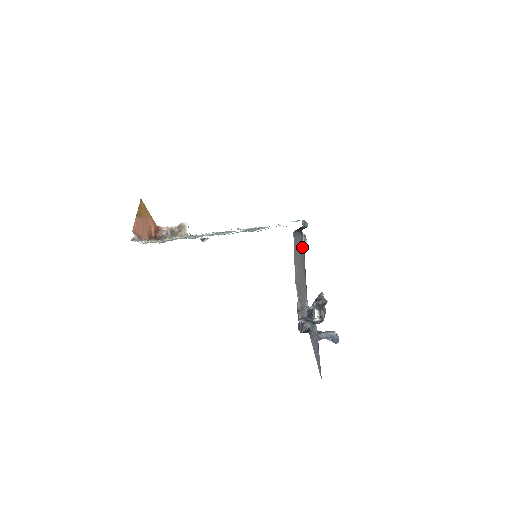
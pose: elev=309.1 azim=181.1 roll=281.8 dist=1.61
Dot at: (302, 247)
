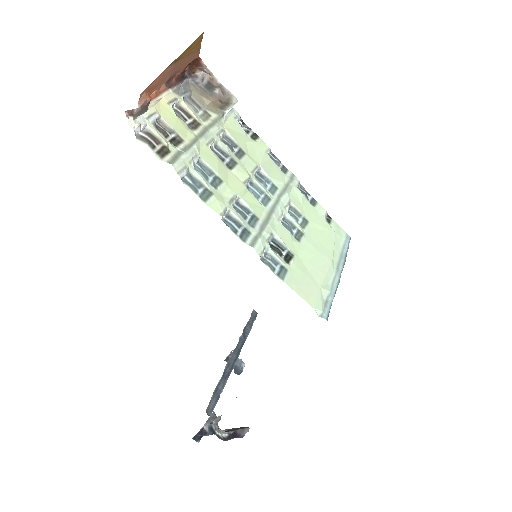
Dot at: occluded
